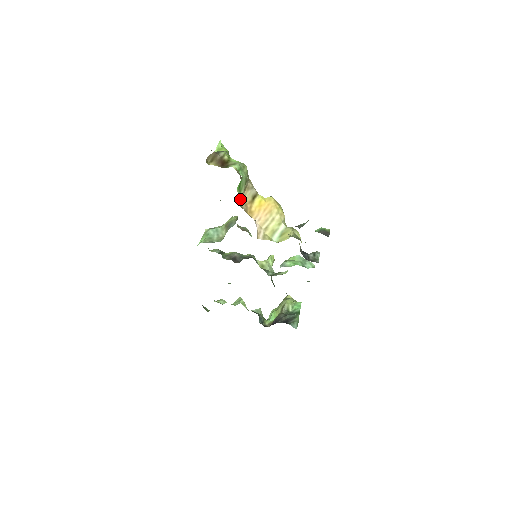
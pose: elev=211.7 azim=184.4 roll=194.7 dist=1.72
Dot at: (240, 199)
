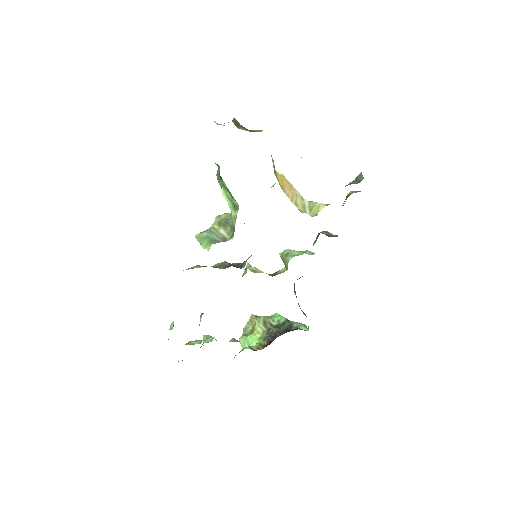
Dot at: occluded
